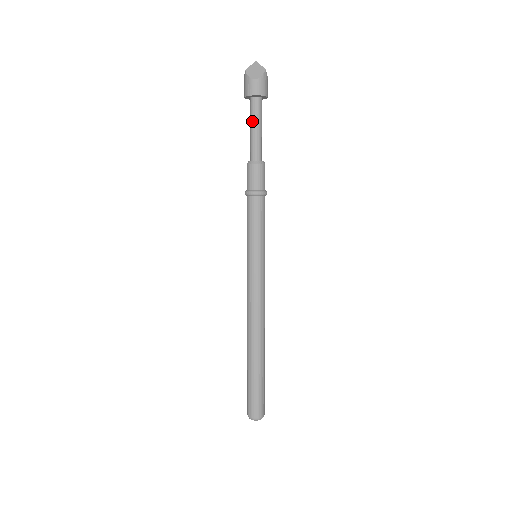
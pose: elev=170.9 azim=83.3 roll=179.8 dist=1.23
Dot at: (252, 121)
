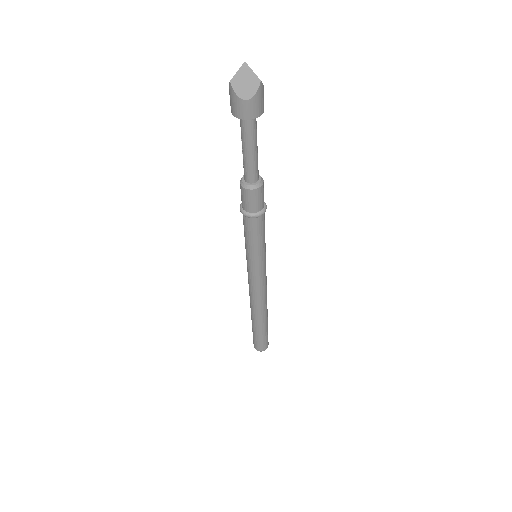
Dot at: (244, 142)
